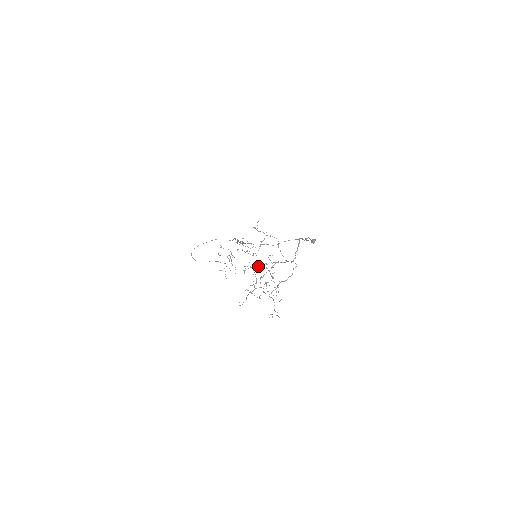
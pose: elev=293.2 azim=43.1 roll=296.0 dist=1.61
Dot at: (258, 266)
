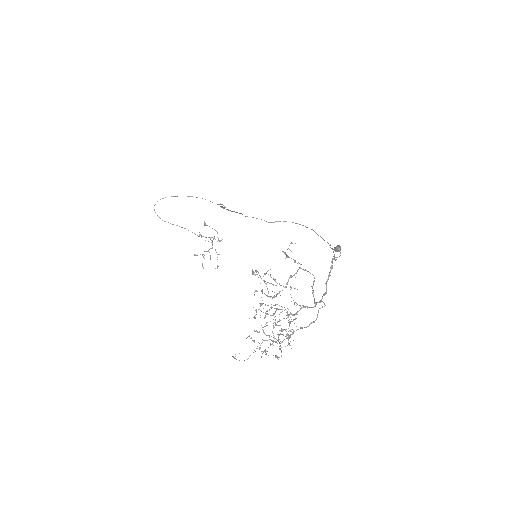
Dot at: (274, 308)
